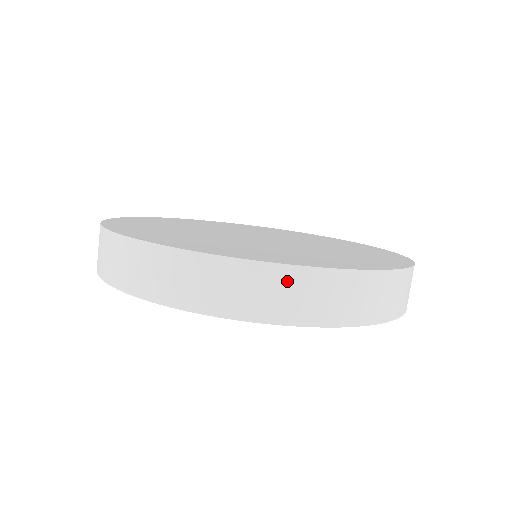
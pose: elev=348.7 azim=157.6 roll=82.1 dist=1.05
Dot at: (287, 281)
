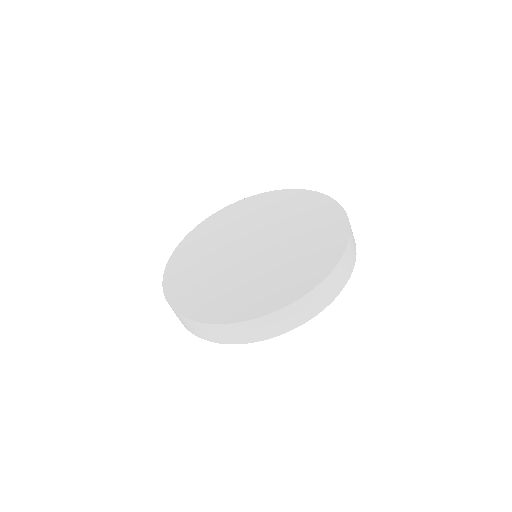
Dot at: (340, 269)
